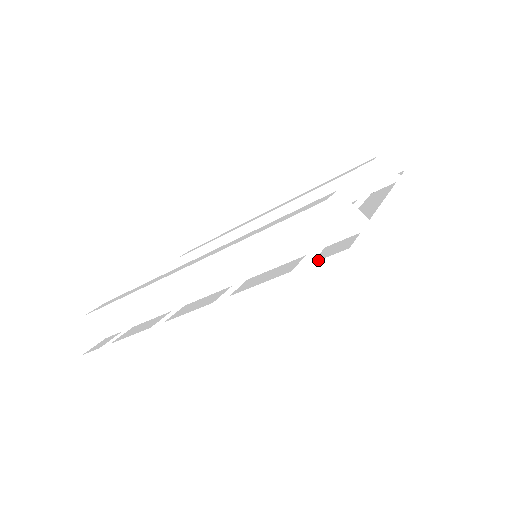
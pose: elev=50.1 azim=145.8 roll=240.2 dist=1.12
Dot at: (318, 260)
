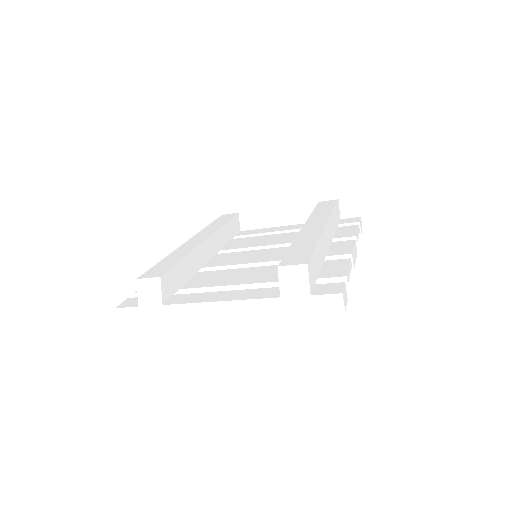
Dot at: (126, 300)
